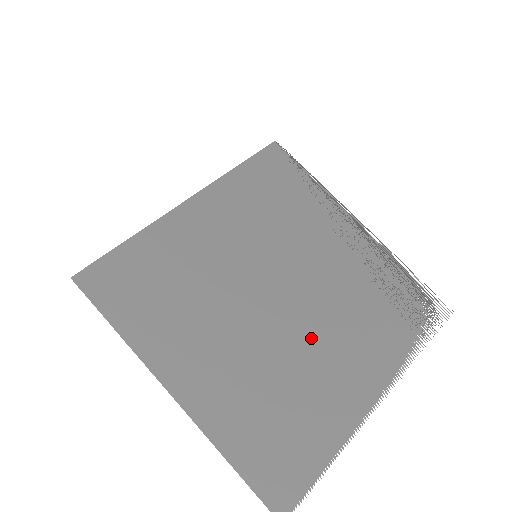
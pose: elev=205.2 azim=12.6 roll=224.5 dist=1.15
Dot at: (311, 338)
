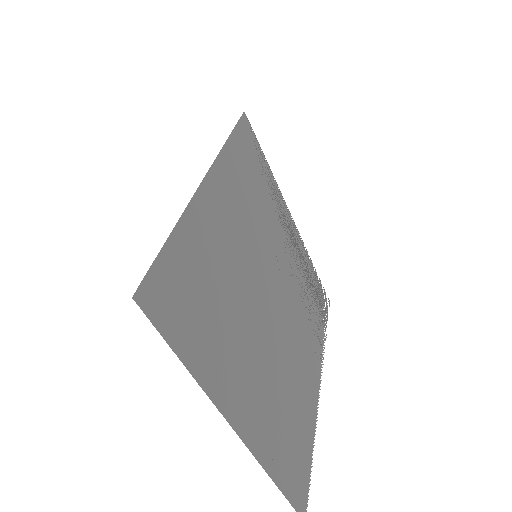
Dot at: (292, 341)
